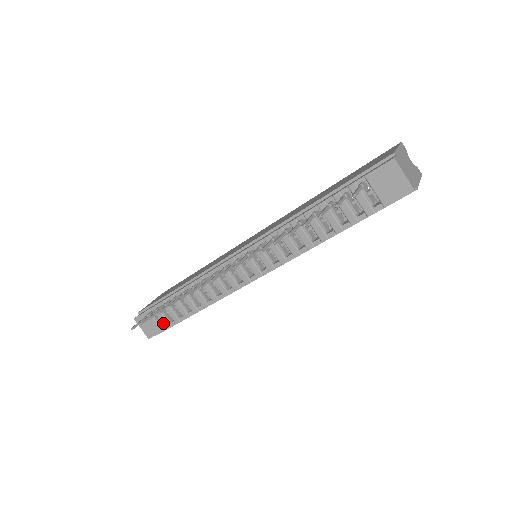
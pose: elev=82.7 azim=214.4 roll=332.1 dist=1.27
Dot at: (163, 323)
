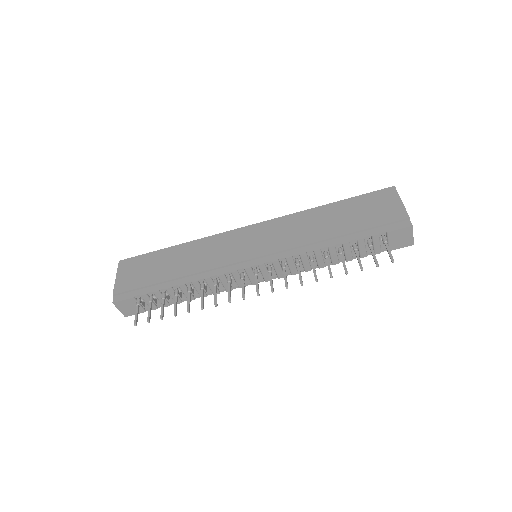
Dot at: (148, 306)
